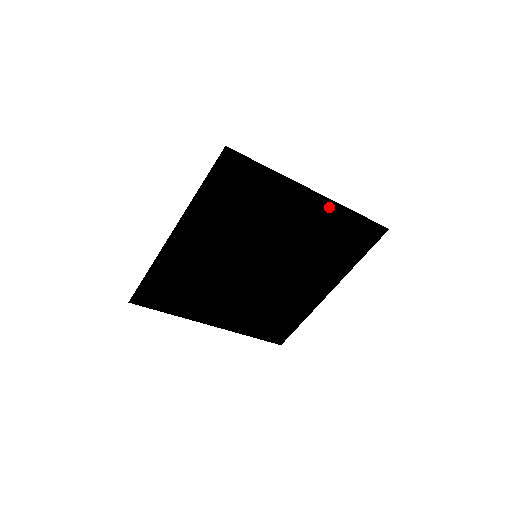
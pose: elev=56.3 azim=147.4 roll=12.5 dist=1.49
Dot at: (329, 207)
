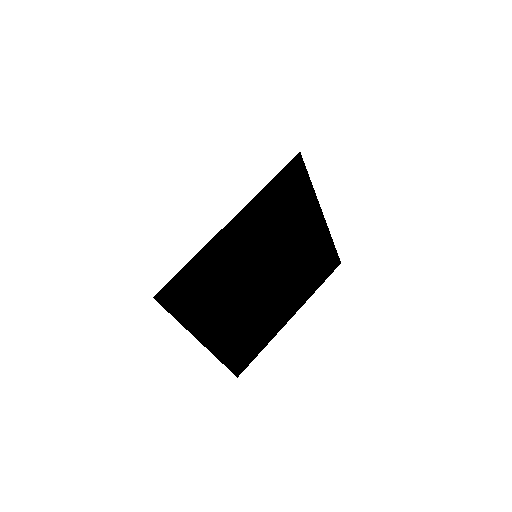
Dot at: (249, 210)
